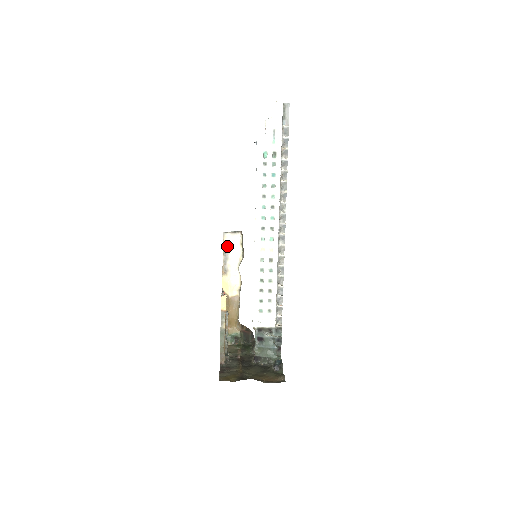
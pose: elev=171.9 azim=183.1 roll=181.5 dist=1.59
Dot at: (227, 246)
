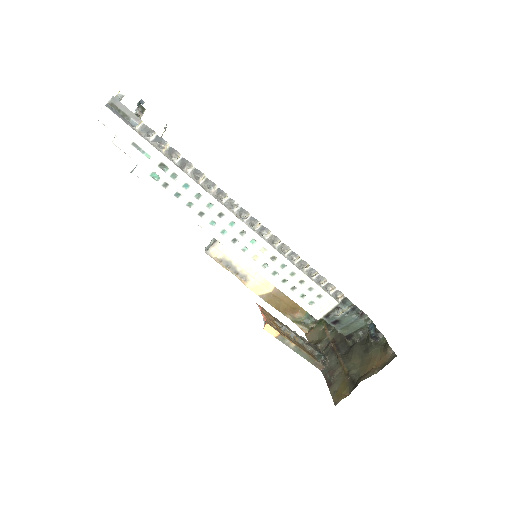
Dot at: (222, 259)
